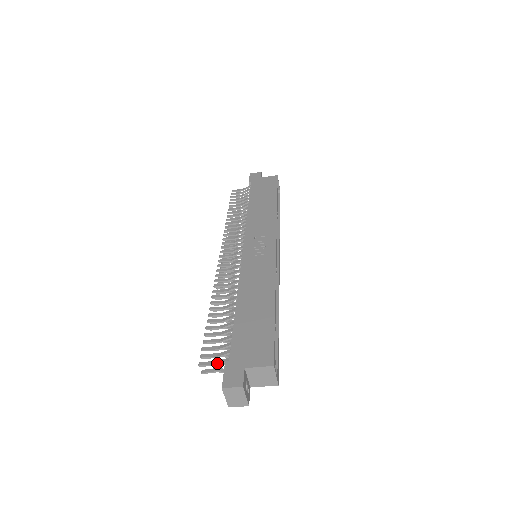
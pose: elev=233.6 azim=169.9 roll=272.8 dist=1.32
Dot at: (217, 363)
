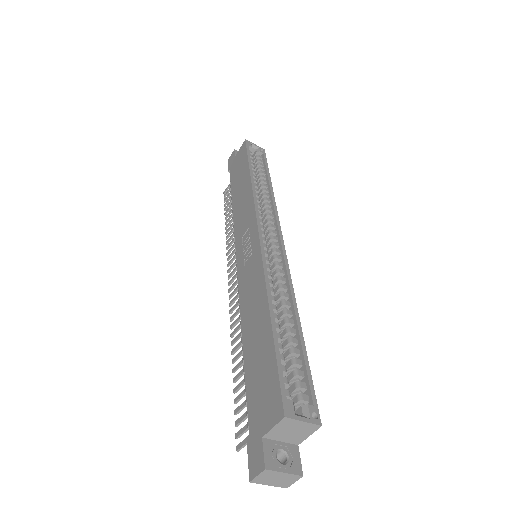
Dot at: occluded
